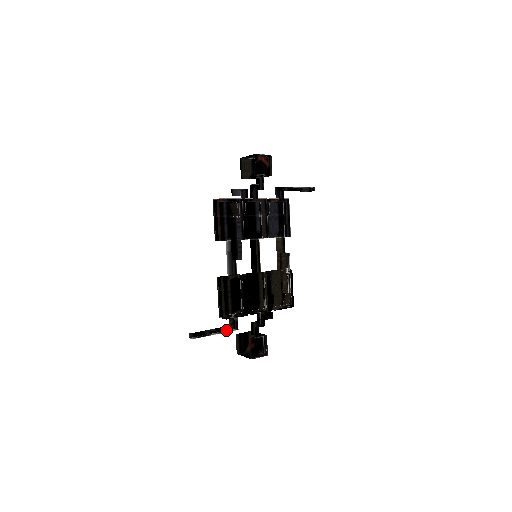
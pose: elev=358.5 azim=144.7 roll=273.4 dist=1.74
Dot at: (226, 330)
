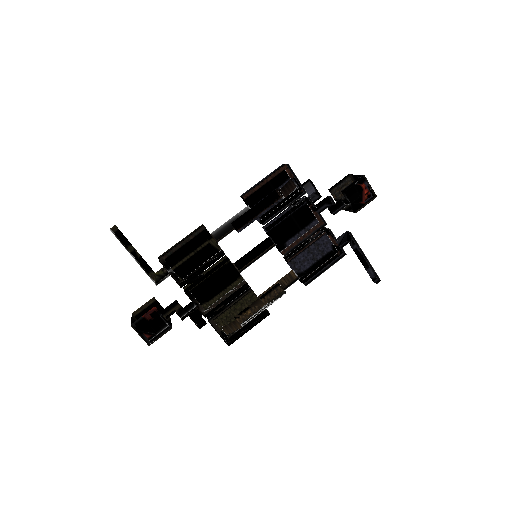
Dot at: (148, 272)
